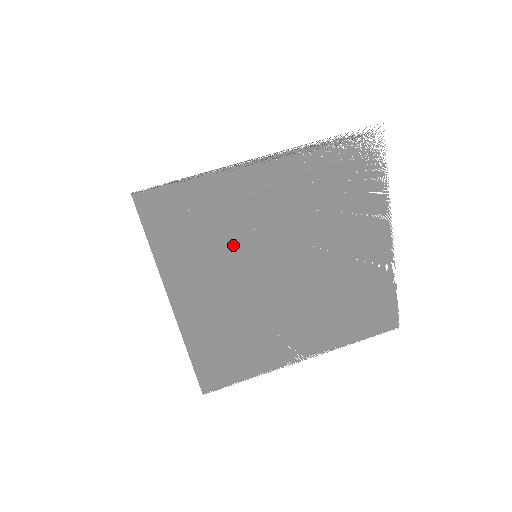
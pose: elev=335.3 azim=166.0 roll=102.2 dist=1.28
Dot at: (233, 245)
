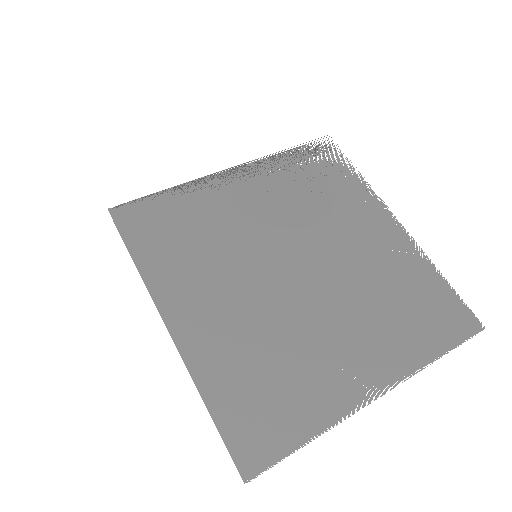
Dot at: (226, 247)
